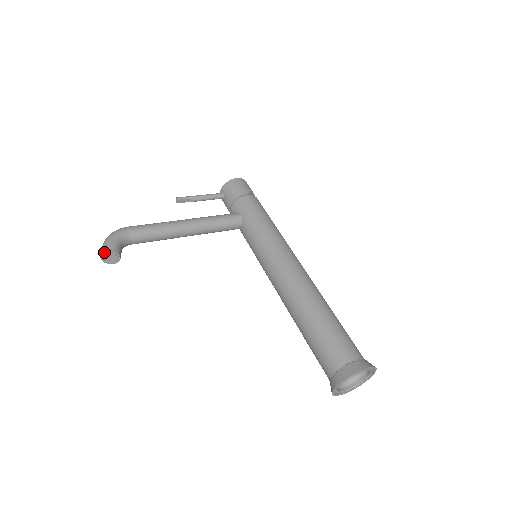
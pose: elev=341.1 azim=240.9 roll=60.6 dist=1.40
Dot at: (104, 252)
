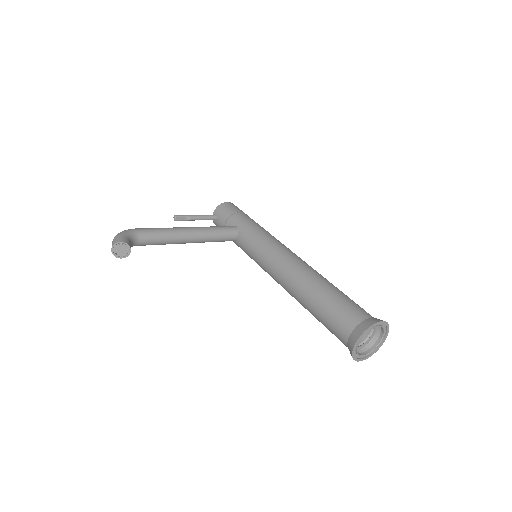
Dot at: (116, 243)
